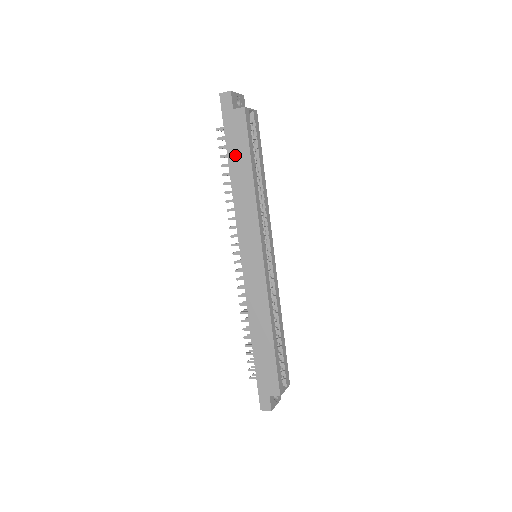
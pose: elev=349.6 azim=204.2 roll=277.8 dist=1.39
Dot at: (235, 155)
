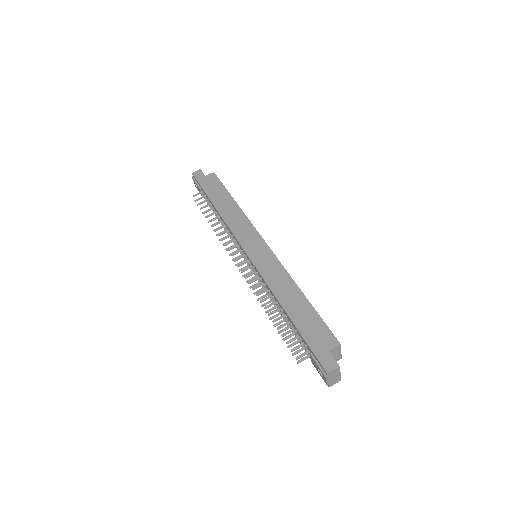
Dot at: (215, 196)
